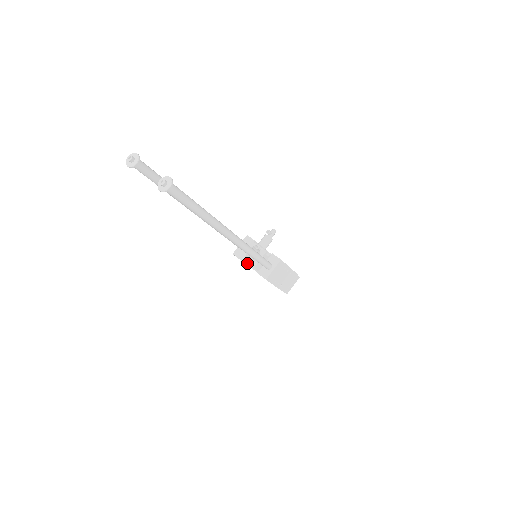
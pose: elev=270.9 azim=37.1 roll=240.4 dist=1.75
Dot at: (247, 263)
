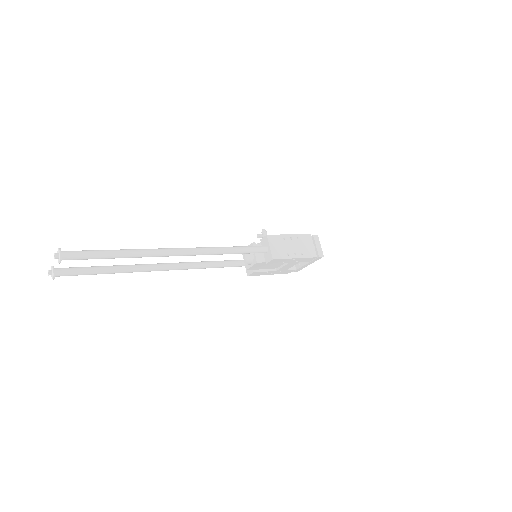
Dot at: (265, 270)
